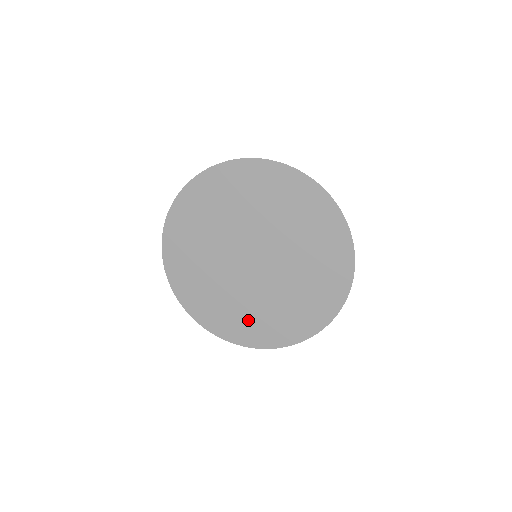
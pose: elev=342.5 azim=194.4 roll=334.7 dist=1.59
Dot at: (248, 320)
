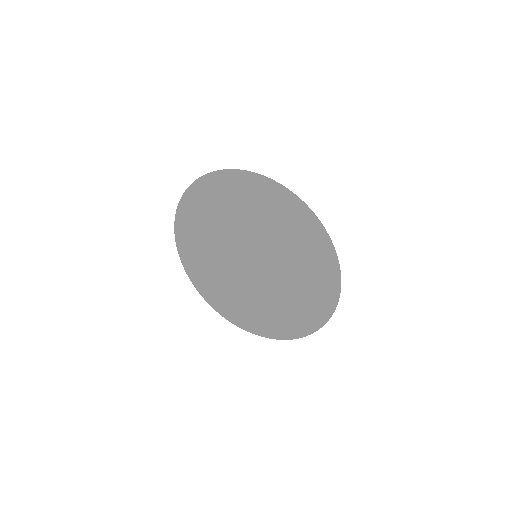
Dot at: (254, 313)
